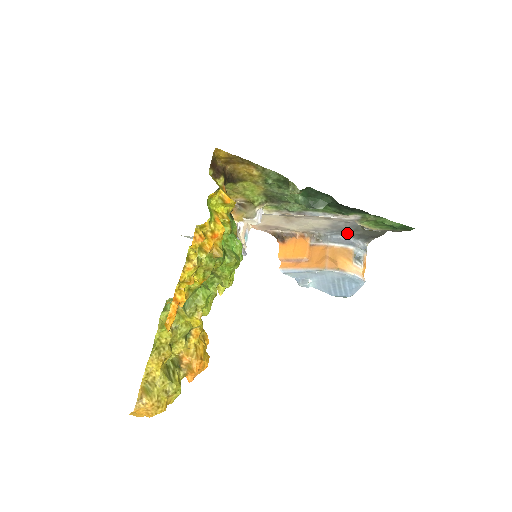
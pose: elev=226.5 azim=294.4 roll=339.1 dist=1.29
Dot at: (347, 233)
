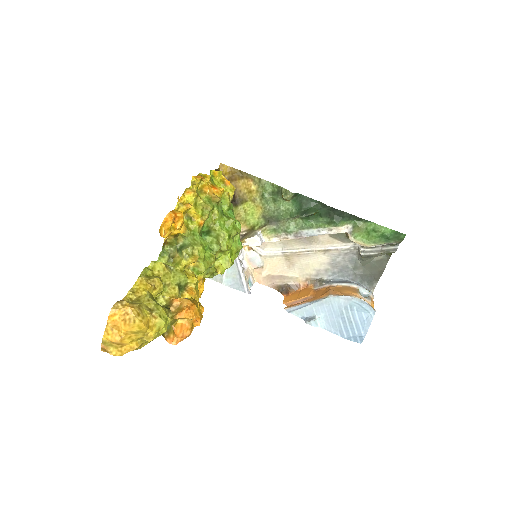
Dot at: (348, 274)
